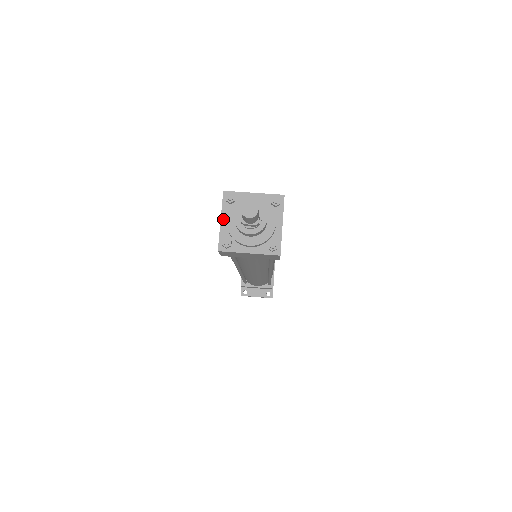
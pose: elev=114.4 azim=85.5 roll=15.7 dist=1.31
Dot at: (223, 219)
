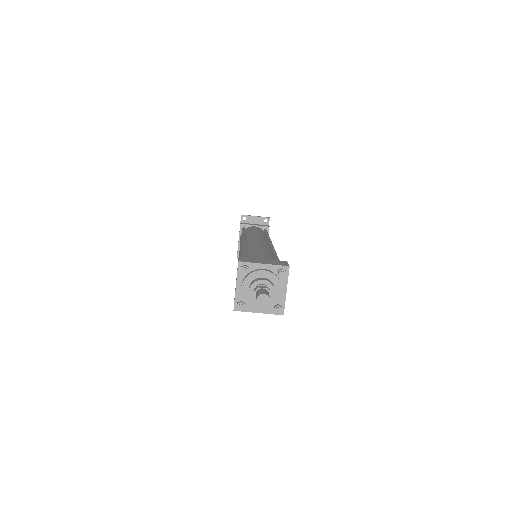
Dot at: (238, 285)
